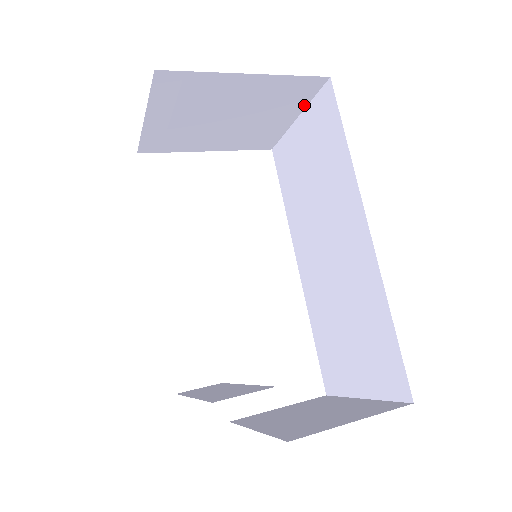
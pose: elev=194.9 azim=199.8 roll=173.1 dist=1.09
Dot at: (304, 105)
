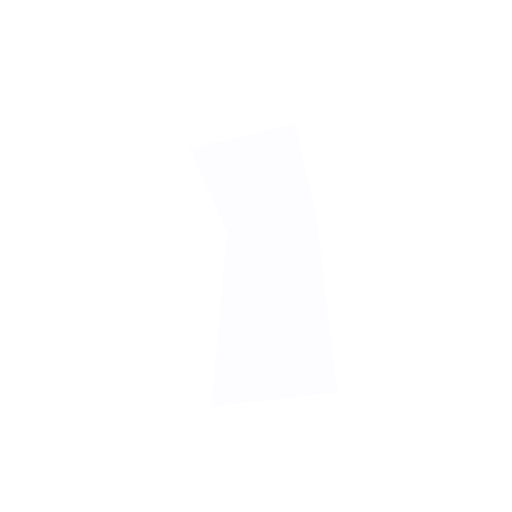
Dot at: (285, 219)
